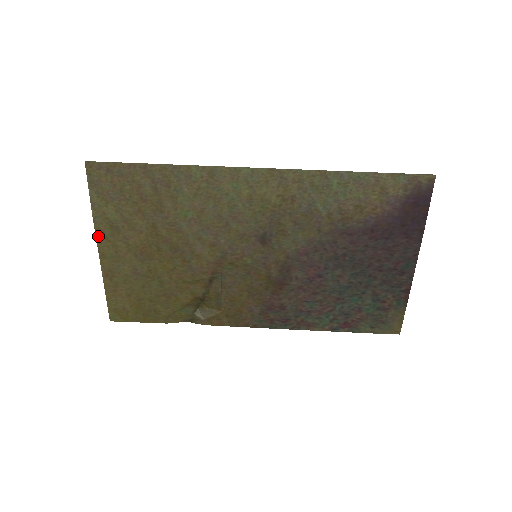
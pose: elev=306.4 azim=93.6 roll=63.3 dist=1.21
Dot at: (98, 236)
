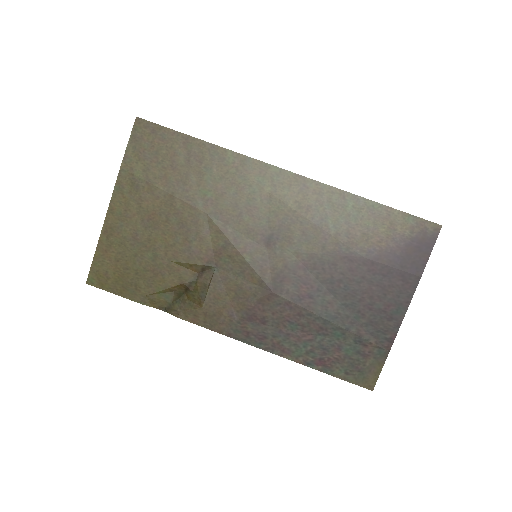
Dot at: (116, 189)
